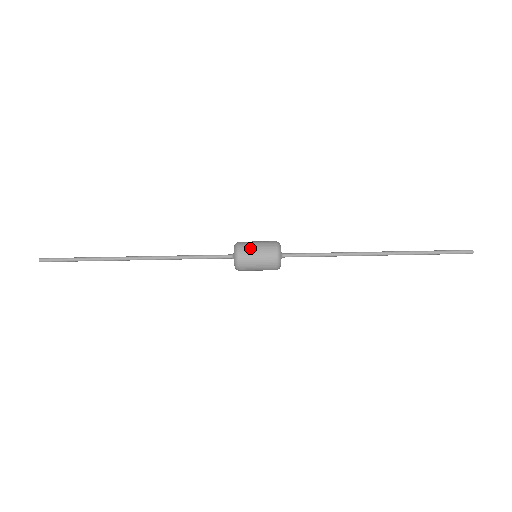
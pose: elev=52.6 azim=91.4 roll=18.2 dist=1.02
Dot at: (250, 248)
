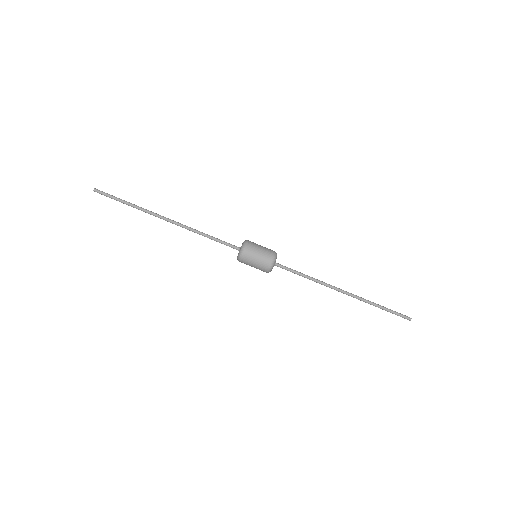
Dot at: (256, 244)
